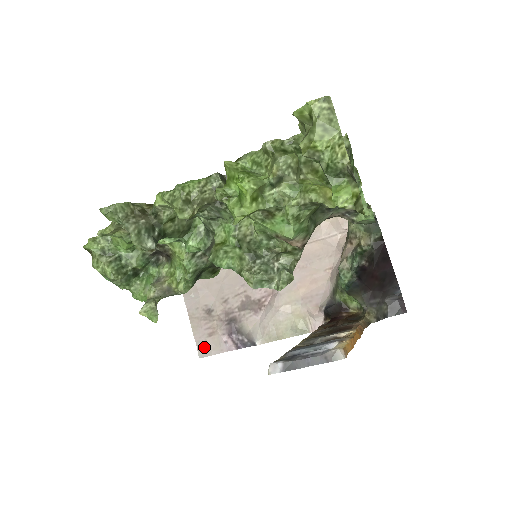
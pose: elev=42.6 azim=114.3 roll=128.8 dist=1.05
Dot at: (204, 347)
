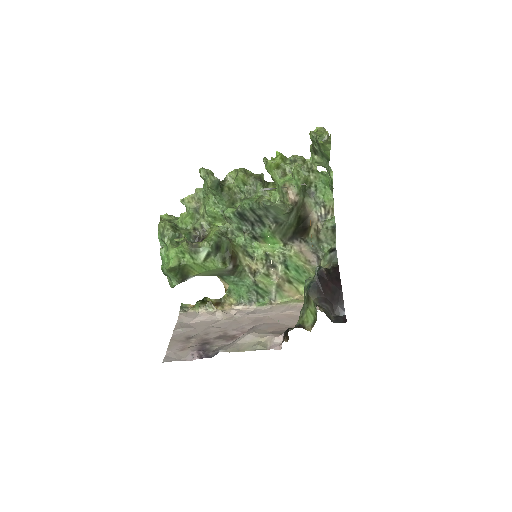
Dot at: (171, 357)
